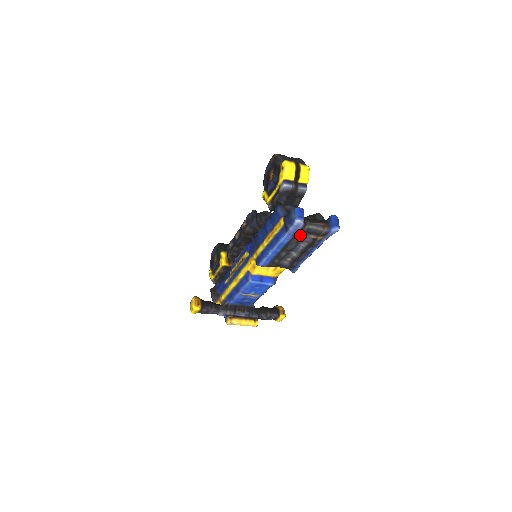
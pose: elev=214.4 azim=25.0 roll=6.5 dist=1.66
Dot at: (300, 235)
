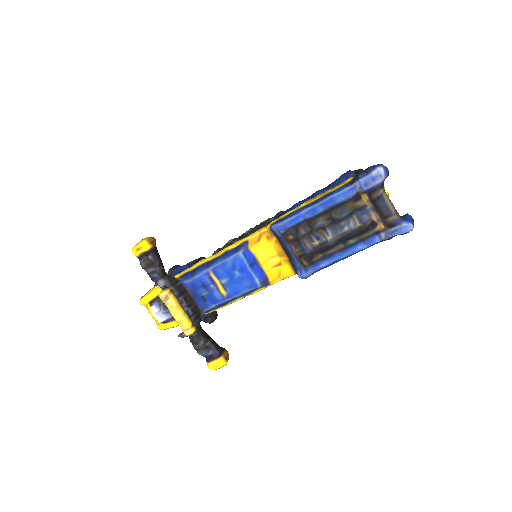
Dot at: (364, 199)
